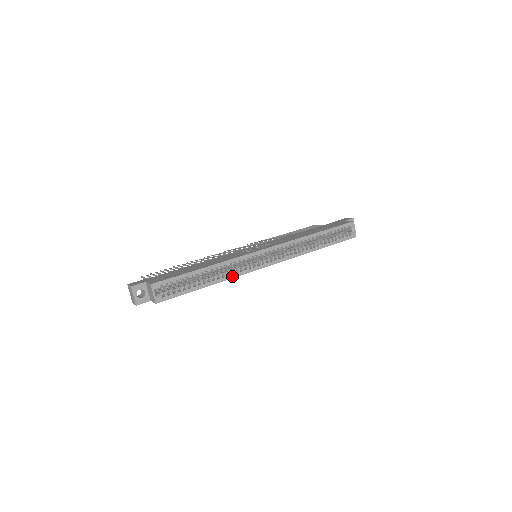
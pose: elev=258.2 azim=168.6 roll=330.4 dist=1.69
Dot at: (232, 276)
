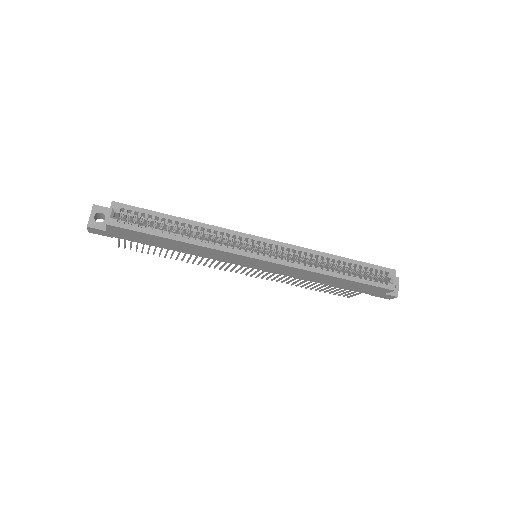
Dot at: (212, 246)
